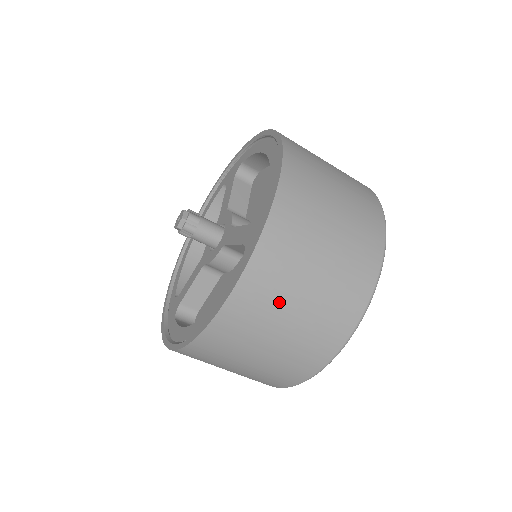
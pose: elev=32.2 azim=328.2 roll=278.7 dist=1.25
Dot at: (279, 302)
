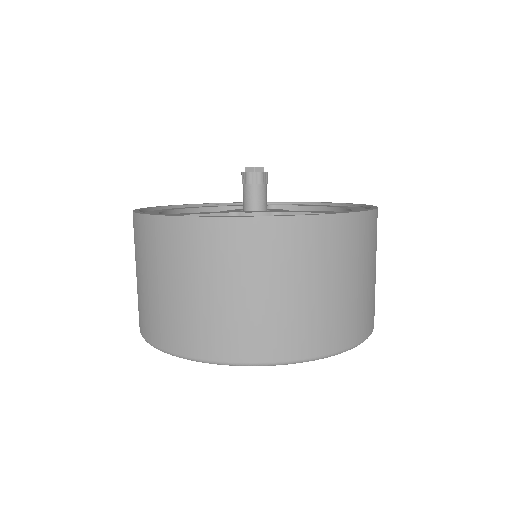
Dot at: (345, 262)
